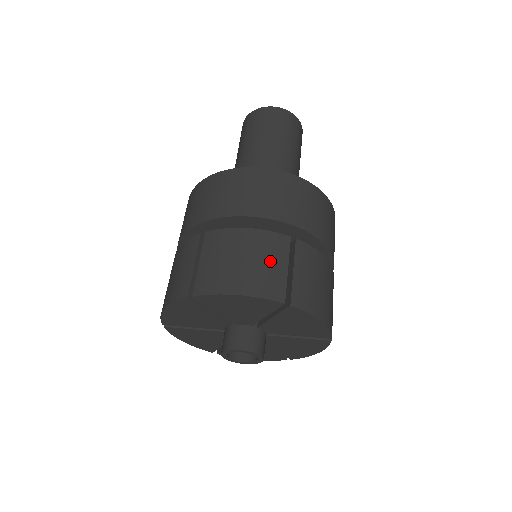
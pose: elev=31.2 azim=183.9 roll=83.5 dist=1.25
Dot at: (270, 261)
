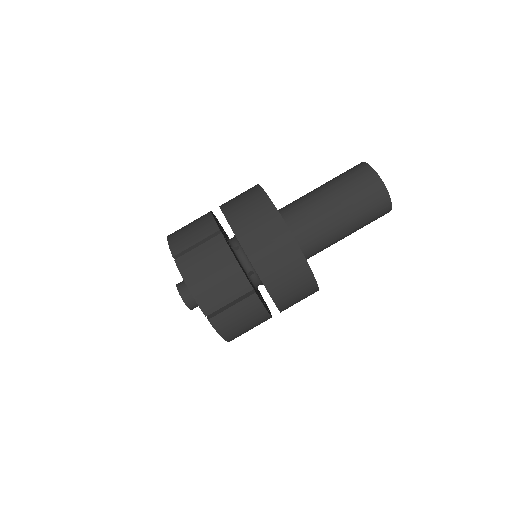
Dot at: (225, 291)
